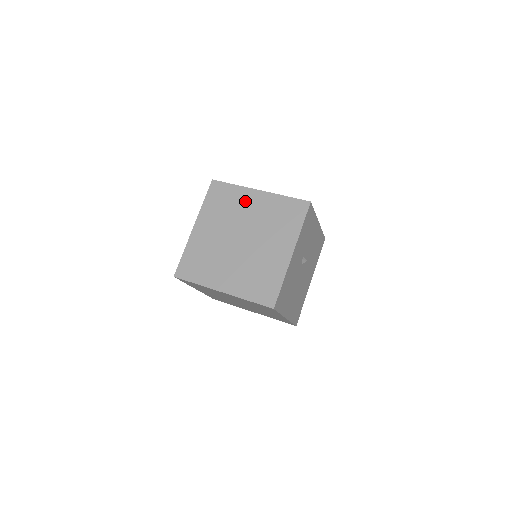
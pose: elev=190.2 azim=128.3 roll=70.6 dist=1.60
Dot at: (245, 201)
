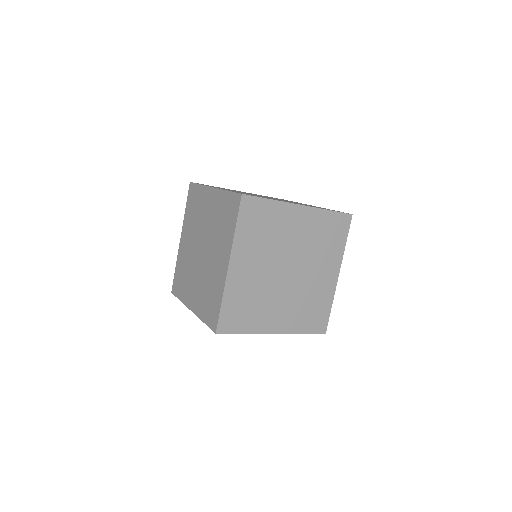
Dot at: occluded
